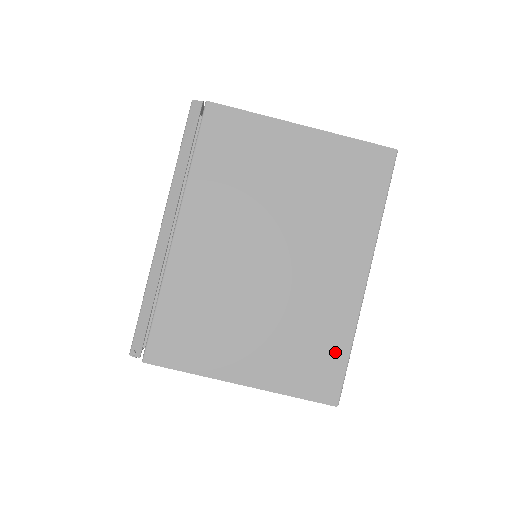
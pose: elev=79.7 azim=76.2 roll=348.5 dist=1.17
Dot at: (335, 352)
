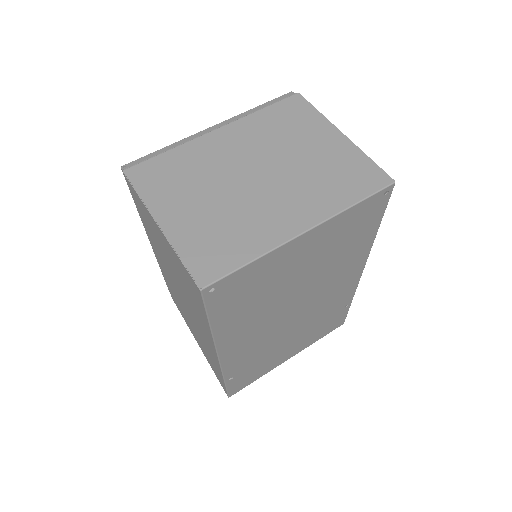
Dot at: (236, 255)
